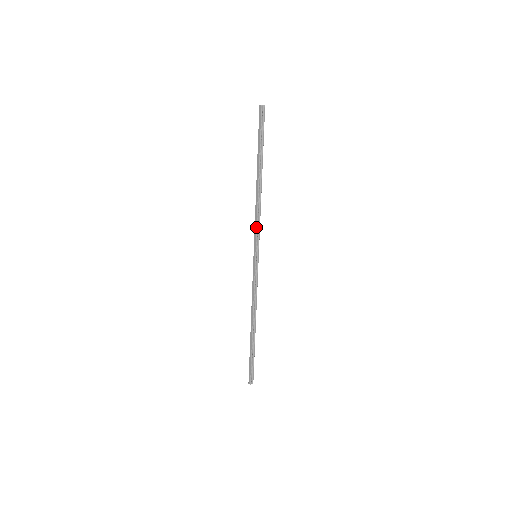
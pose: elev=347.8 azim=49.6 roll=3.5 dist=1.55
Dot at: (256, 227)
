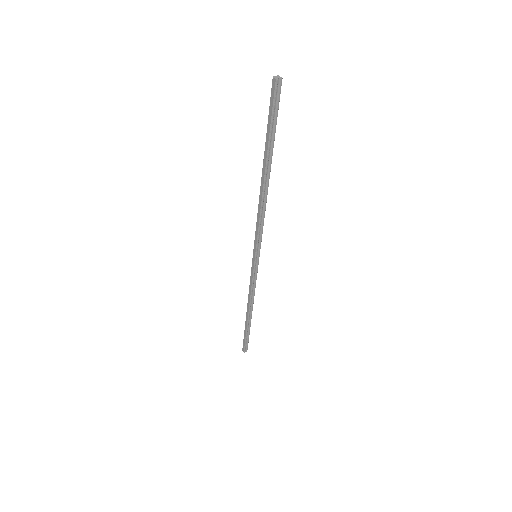
Dot at: (257, 230)
